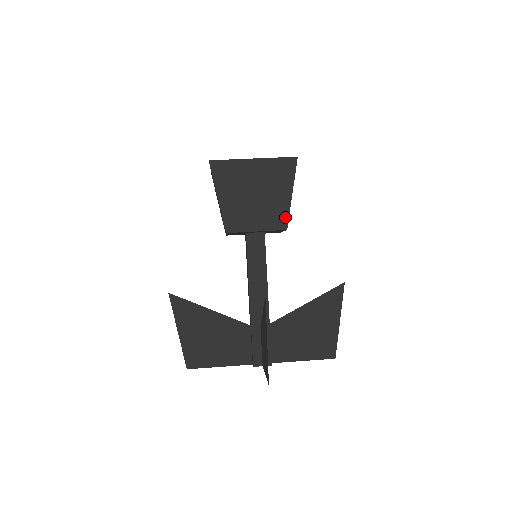
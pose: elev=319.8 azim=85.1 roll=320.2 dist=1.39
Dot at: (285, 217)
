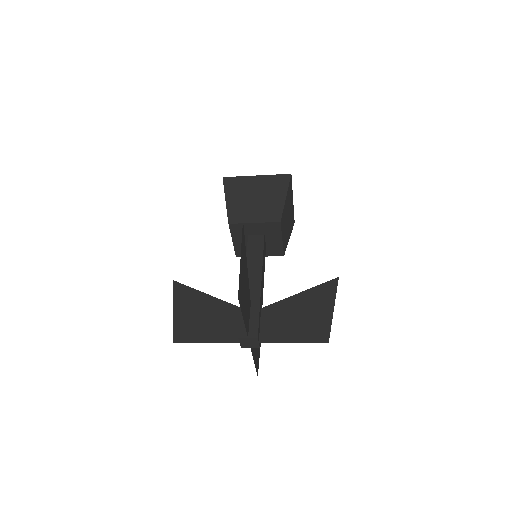
Dot at: (279, 213)
